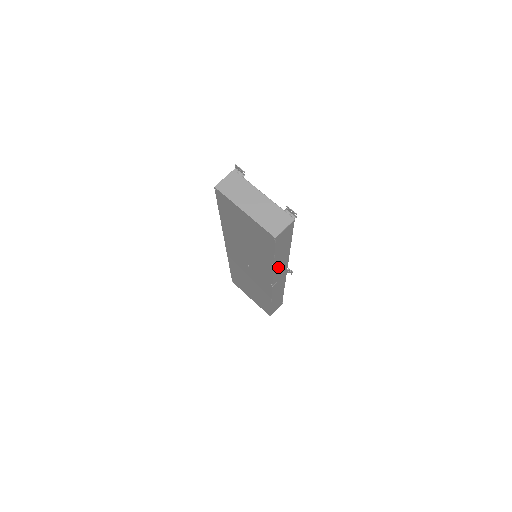
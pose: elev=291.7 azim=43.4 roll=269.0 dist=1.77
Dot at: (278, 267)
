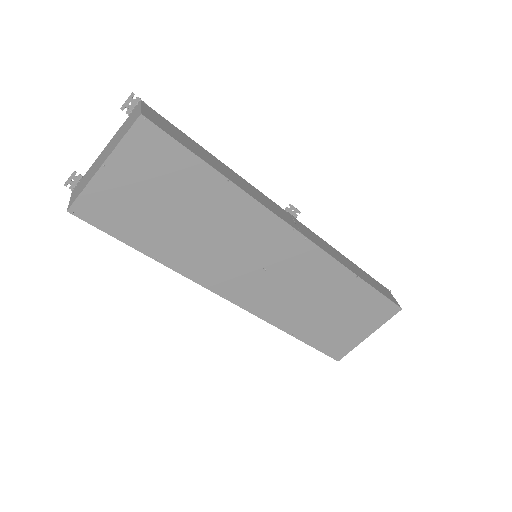
Dot at: (251, 193)
